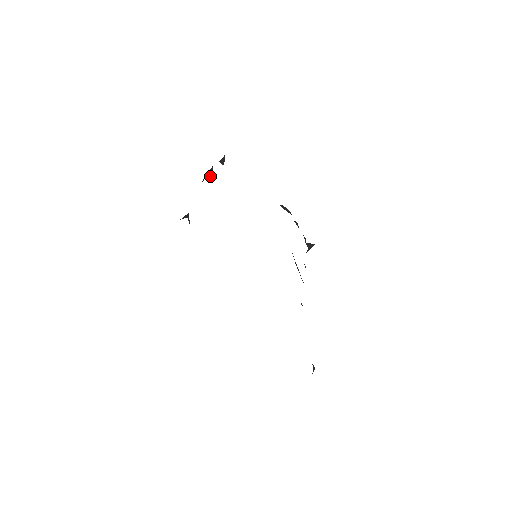
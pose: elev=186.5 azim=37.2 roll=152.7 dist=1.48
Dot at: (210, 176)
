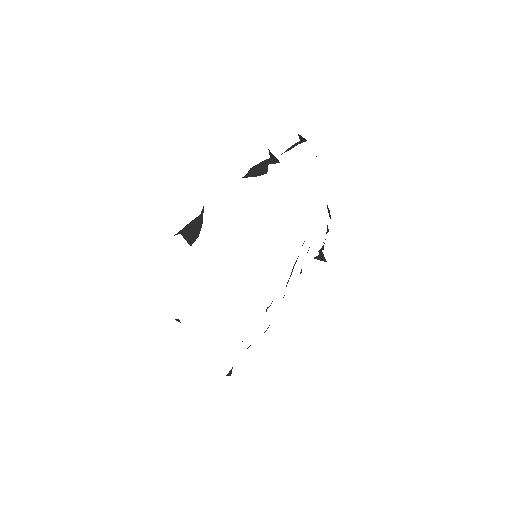
Dot at: (271, 155)
